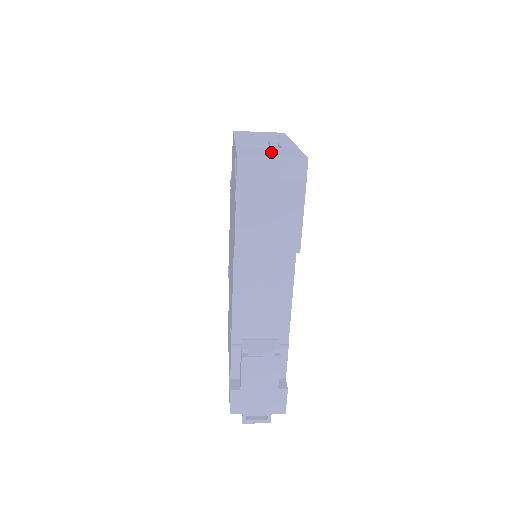
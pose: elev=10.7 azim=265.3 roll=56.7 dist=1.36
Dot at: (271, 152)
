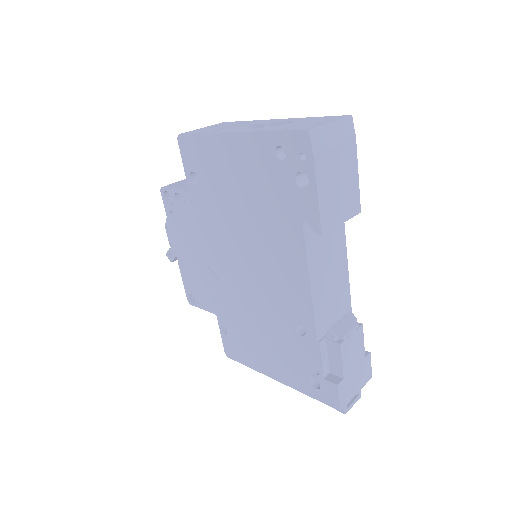
Dot at: (313, 122)
